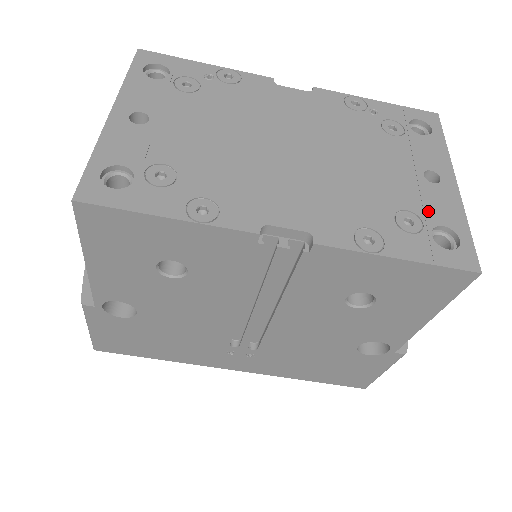
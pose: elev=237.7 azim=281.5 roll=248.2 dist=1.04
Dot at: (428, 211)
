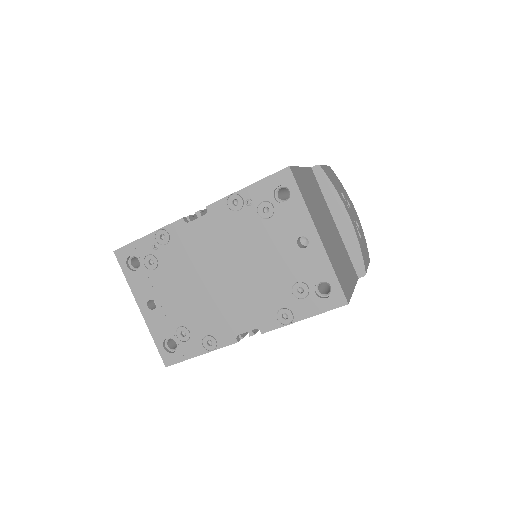
Dot at: (308, 275)
